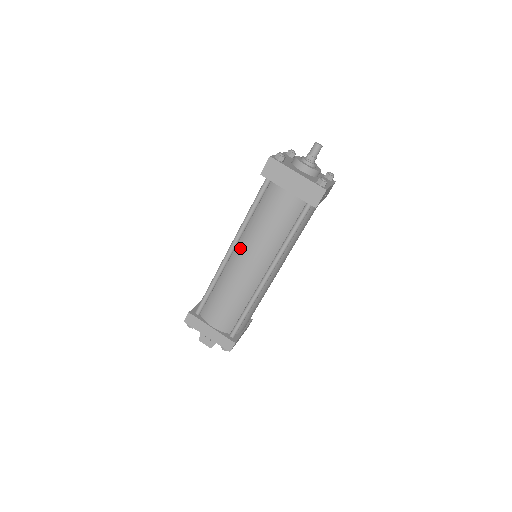
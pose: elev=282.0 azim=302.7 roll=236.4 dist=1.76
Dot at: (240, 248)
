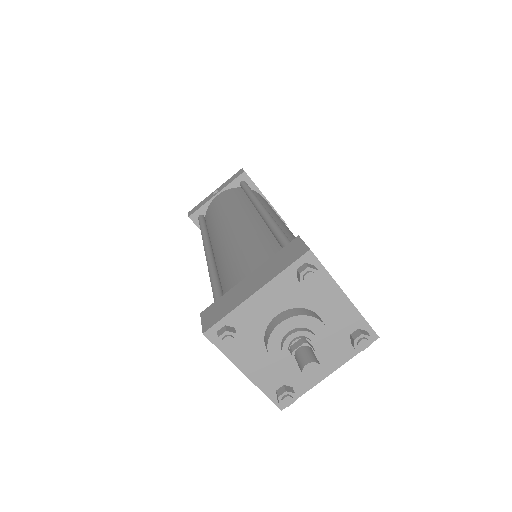
Dot at: occluded
